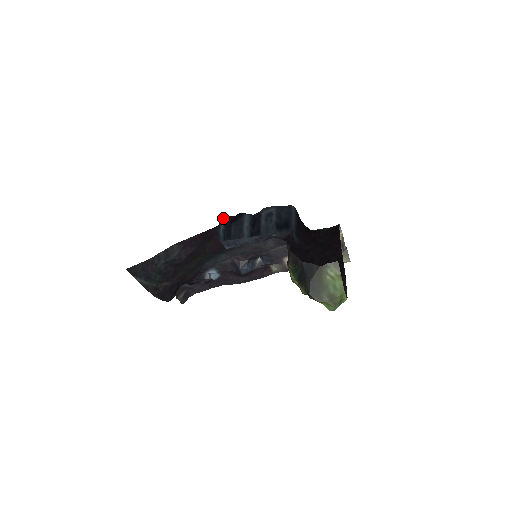
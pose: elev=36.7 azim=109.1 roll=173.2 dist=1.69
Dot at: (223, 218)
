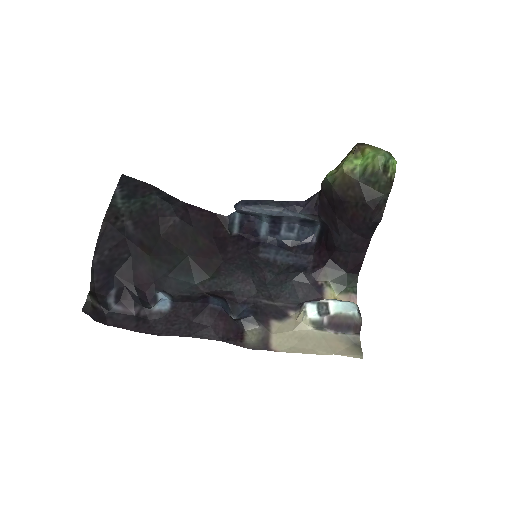
Dot at: (236, 230)
